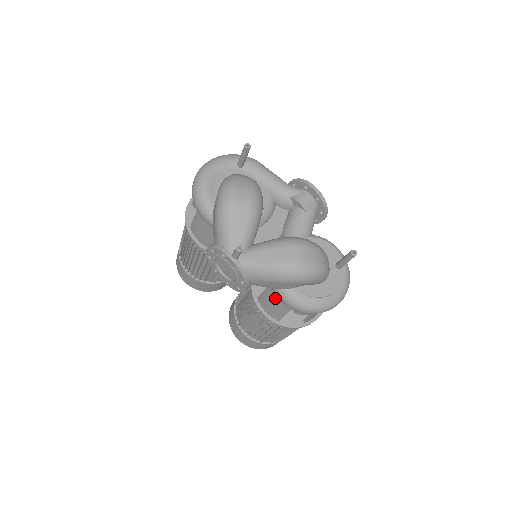
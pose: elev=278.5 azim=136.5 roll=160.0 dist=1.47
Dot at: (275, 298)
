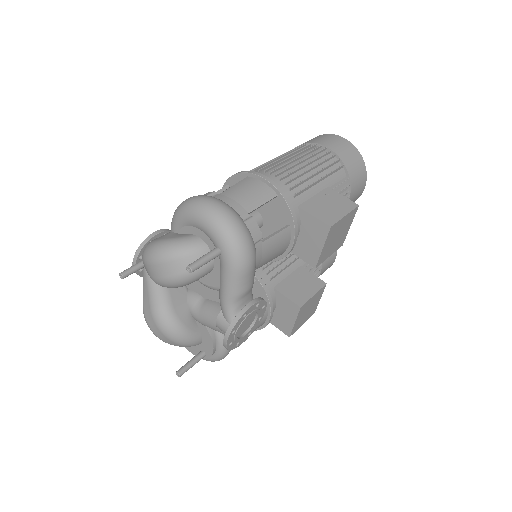
Dot at: occluded
